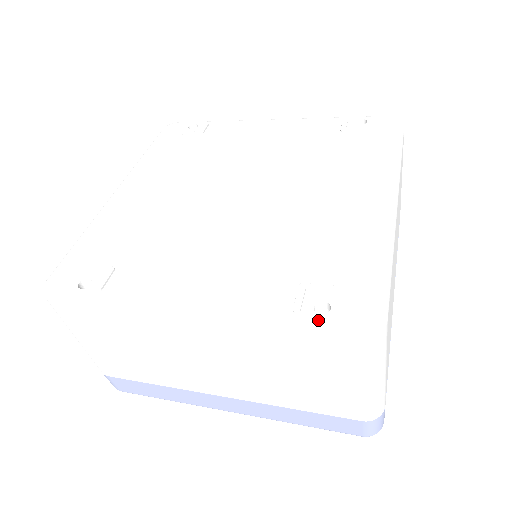
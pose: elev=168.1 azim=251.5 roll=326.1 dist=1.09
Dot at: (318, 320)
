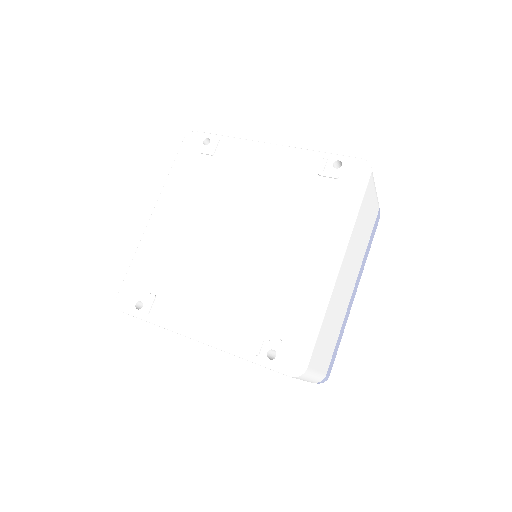
Dot at: (268, 363)
